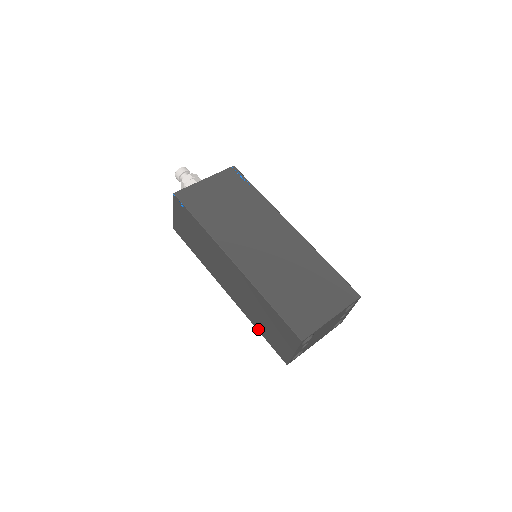
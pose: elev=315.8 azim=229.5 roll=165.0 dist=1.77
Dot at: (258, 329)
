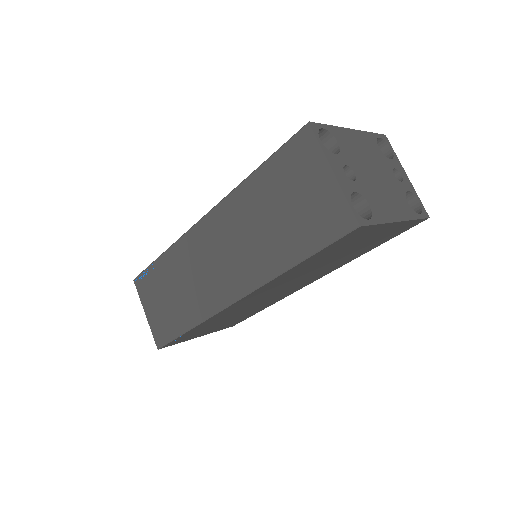
Dot at: (291, 262)
